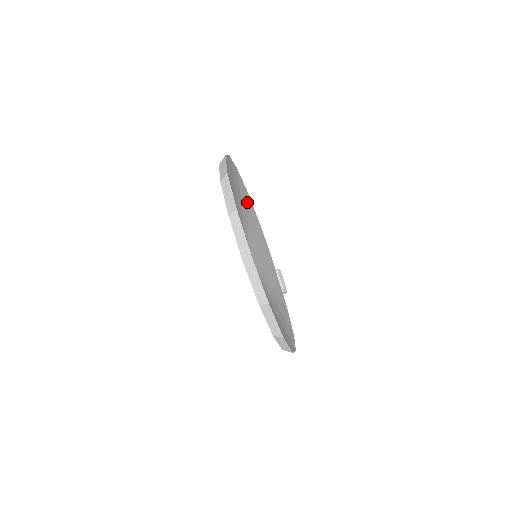
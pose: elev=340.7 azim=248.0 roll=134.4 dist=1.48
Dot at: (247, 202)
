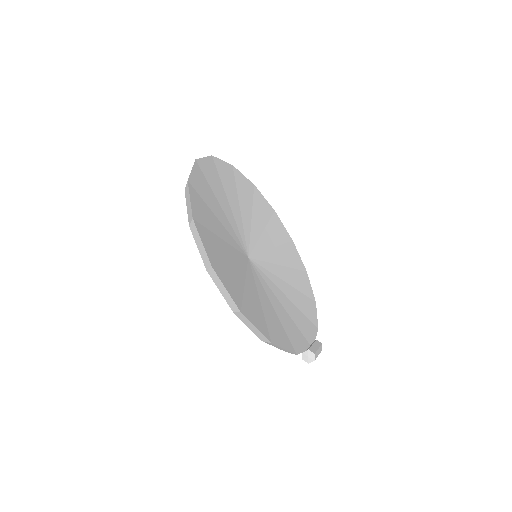
Dot at: (297, 269)
